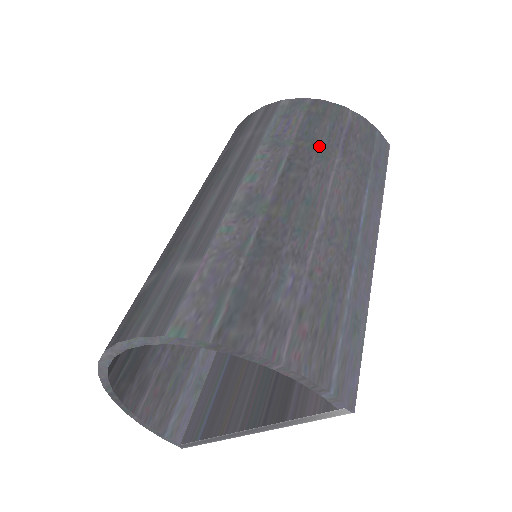
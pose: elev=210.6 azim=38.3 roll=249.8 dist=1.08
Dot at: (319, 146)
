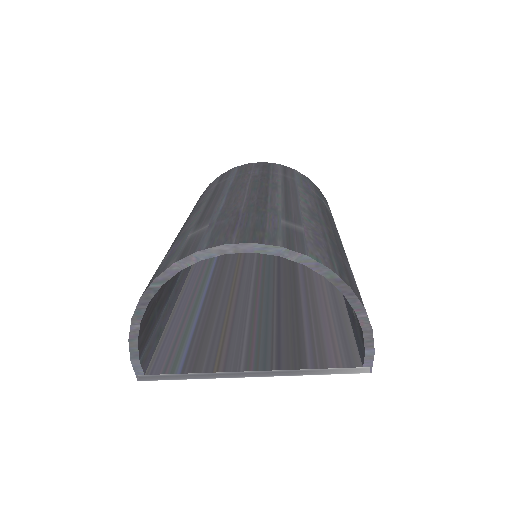
Dot at: (329, 212)
